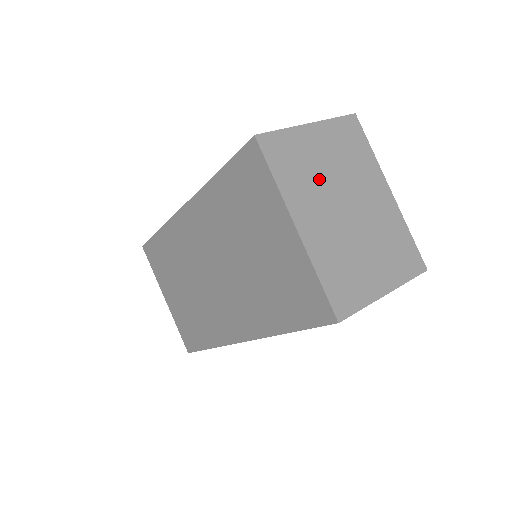
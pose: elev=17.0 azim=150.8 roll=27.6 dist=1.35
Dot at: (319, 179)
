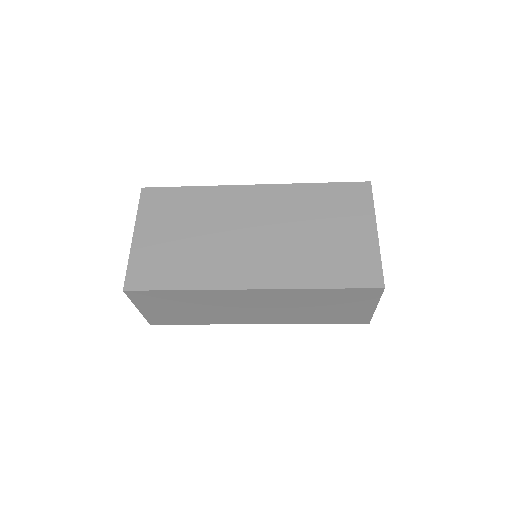
Dot at: occluded
